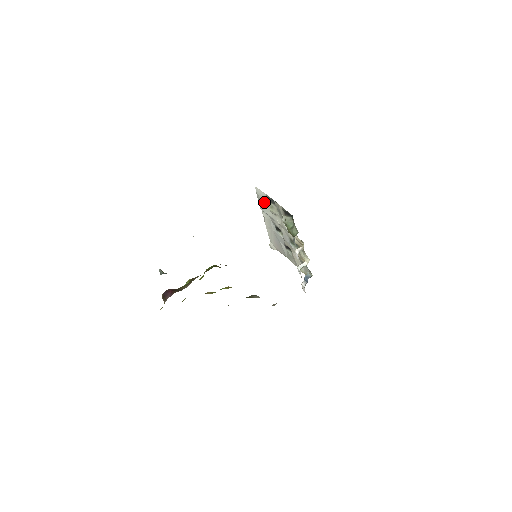
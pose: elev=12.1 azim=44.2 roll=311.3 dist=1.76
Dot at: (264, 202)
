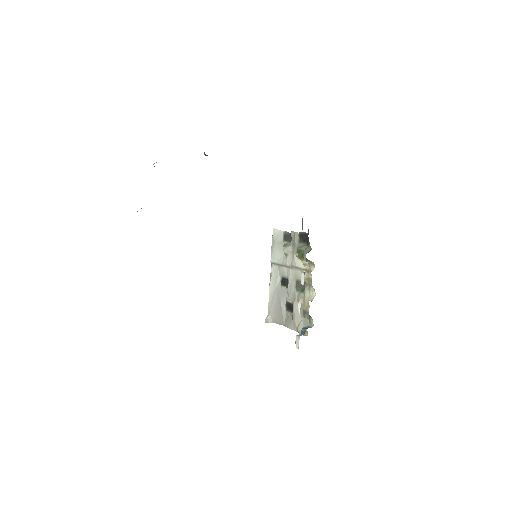
Dot at: (278, 245)
